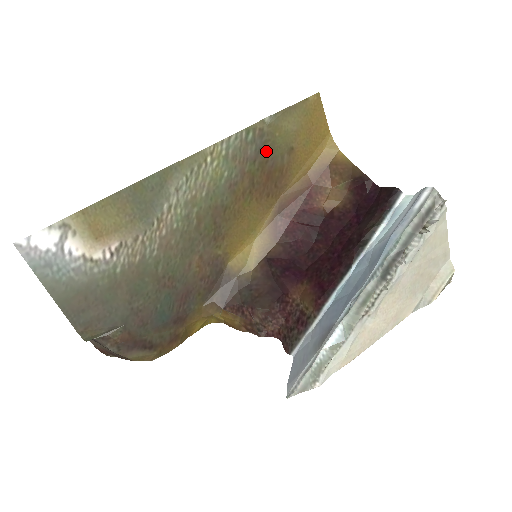
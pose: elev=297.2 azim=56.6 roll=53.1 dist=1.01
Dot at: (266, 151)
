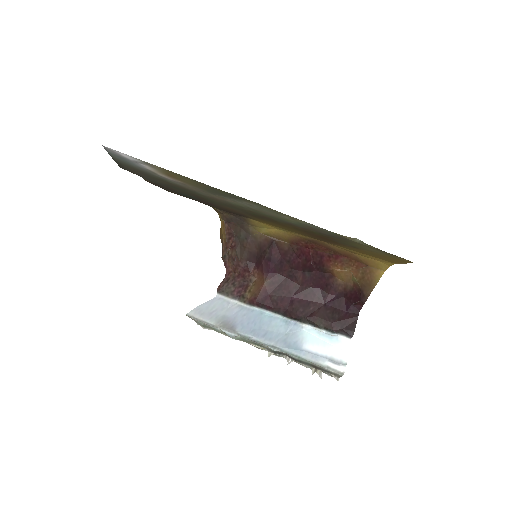
Dot at: (337, 238)
